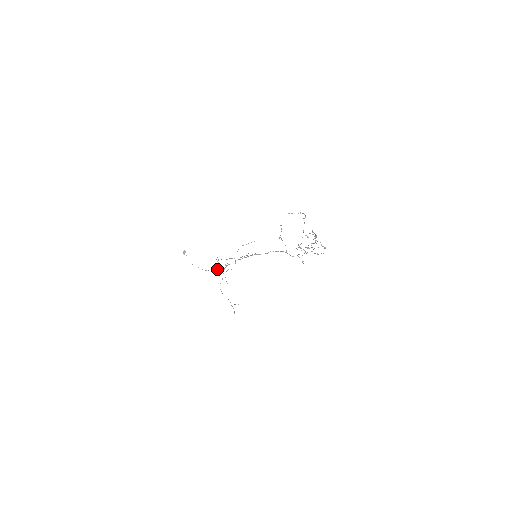
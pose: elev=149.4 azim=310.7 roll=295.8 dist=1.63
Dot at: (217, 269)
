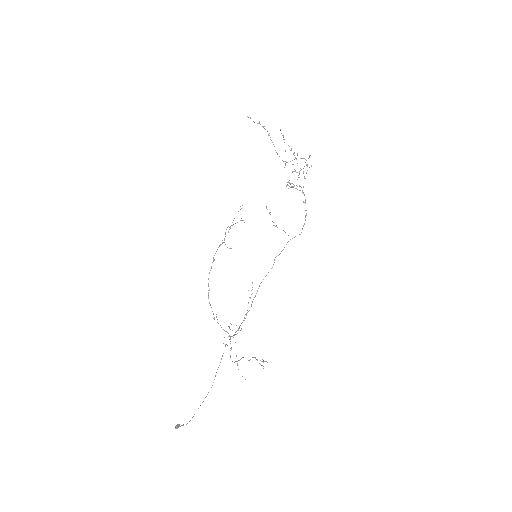
Dot at: occluded
